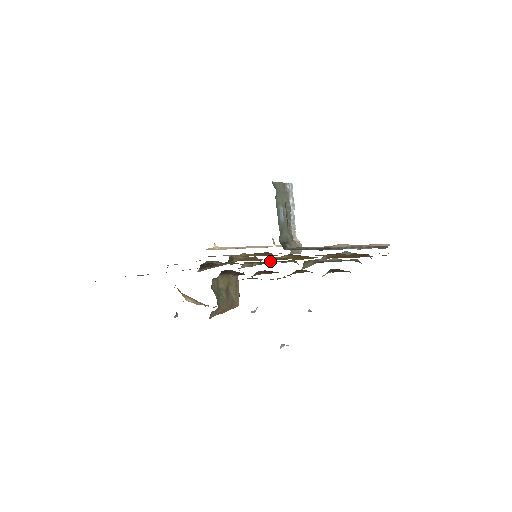
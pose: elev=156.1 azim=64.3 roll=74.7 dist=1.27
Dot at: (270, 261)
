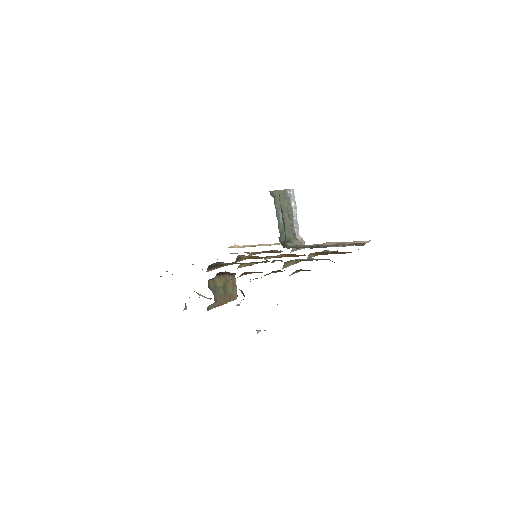
Dot at: (262, 261)
